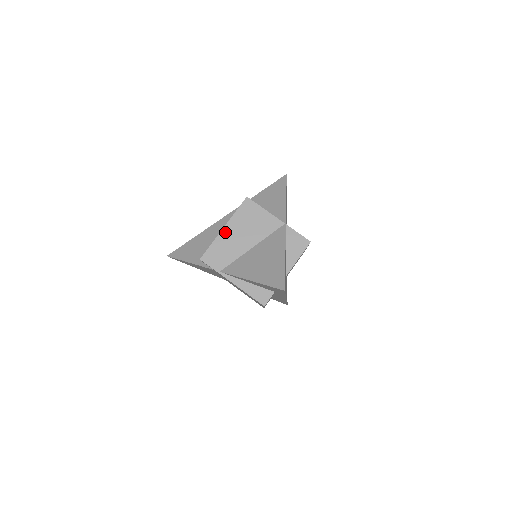
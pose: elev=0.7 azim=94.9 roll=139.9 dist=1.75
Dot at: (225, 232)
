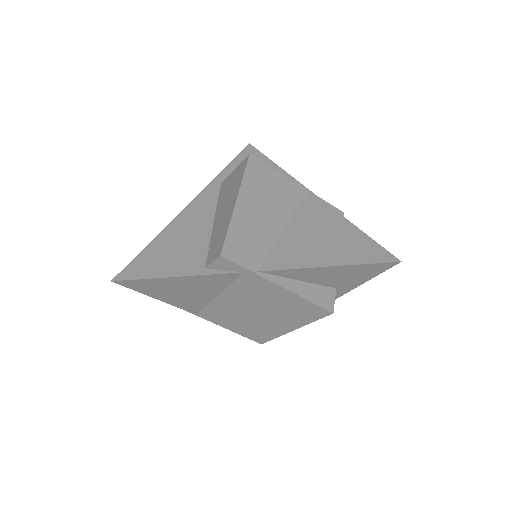
Dot at: (241, 207)
